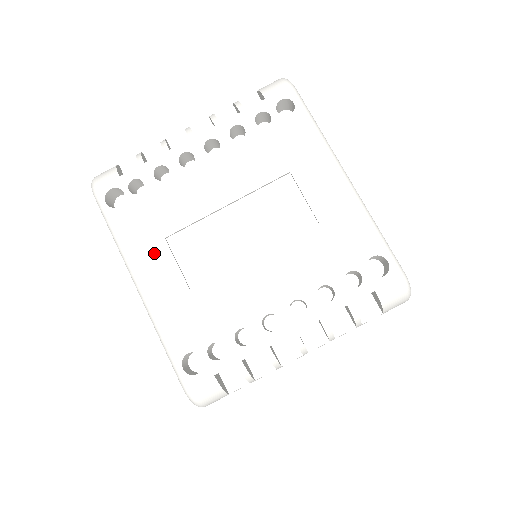
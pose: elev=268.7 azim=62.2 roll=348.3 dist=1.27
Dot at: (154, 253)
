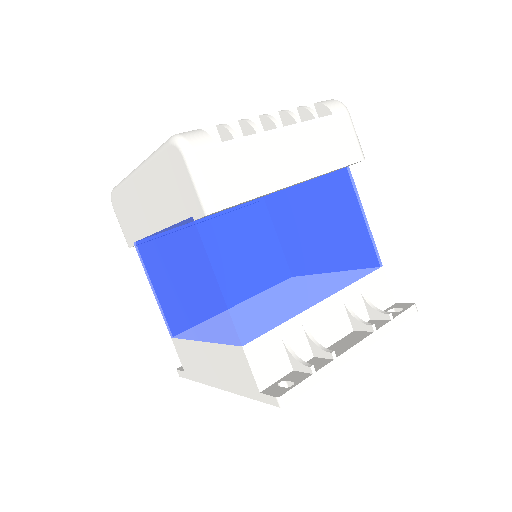
Dot at: occluded
